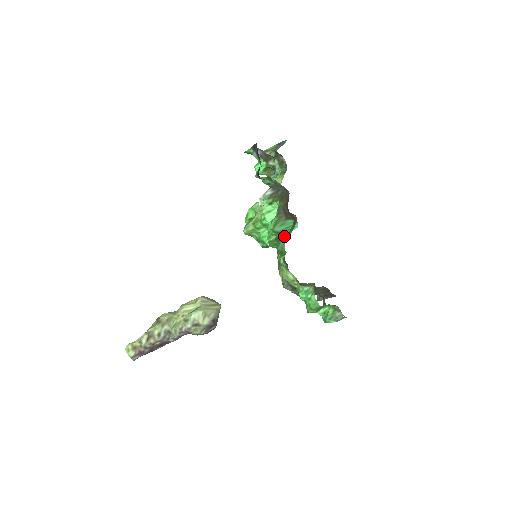
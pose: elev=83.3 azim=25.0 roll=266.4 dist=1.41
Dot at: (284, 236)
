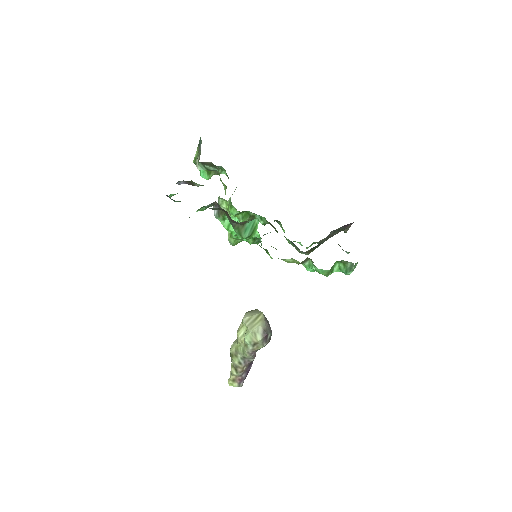
Dot at: (256, 235)
